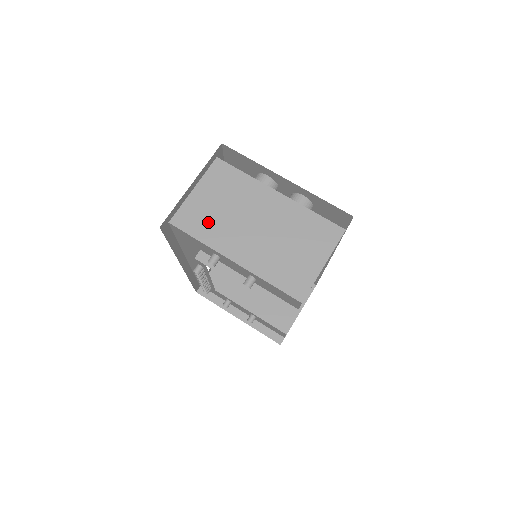
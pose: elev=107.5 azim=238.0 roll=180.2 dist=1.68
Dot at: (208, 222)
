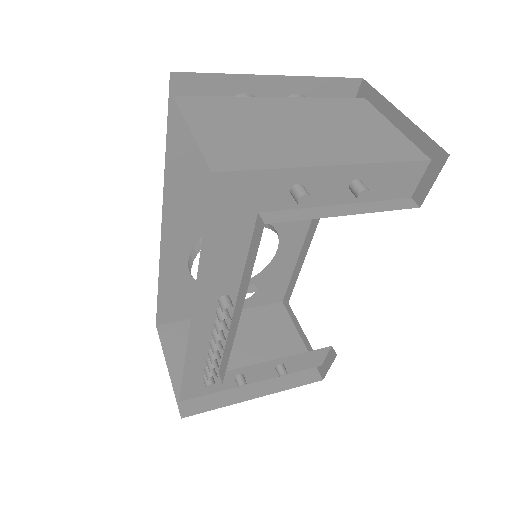
Dot at: (254, 148)
